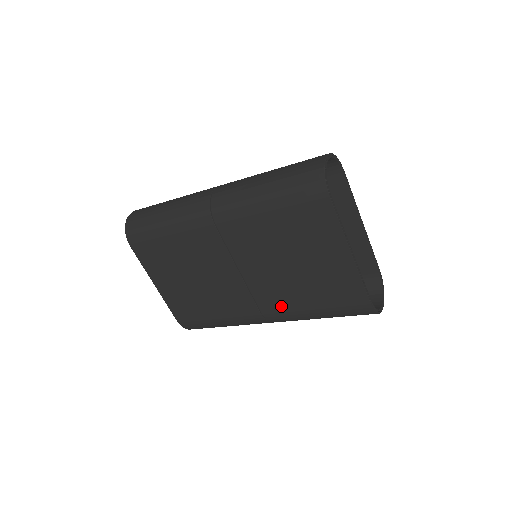
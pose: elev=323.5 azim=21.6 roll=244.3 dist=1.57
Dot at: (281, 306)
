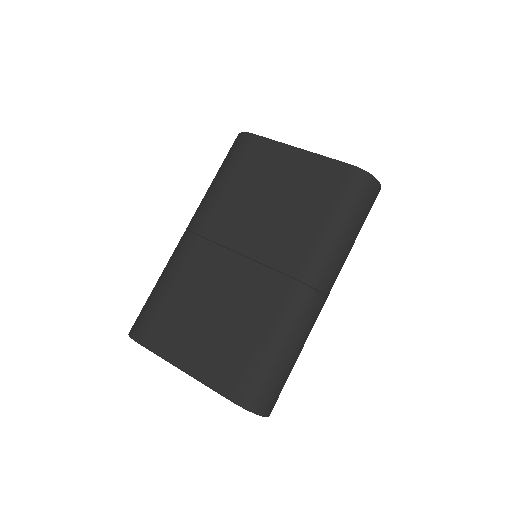
Dot at: (301, 248)
